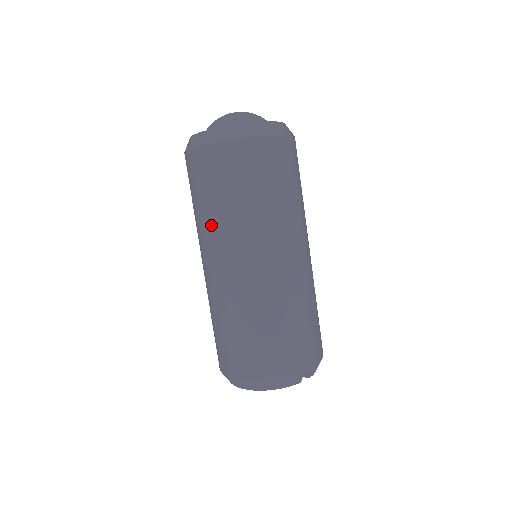
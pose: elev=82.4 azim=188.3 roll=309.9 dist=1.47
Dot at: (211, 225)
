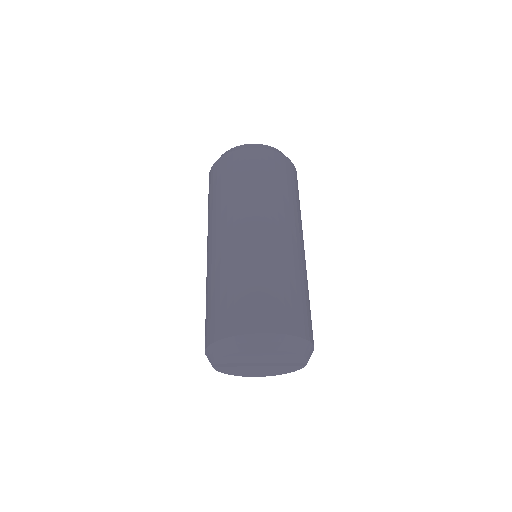
Dot at: (267, 199)
